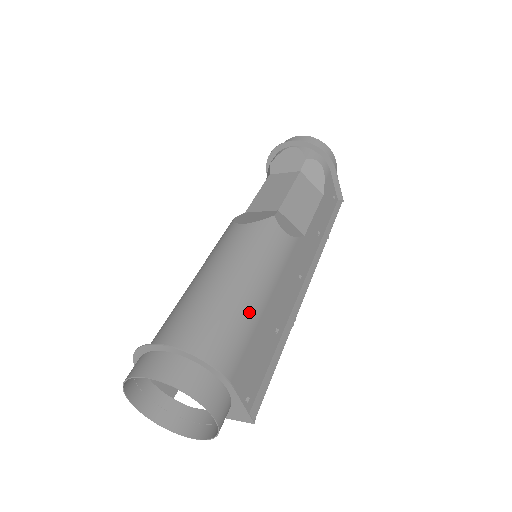
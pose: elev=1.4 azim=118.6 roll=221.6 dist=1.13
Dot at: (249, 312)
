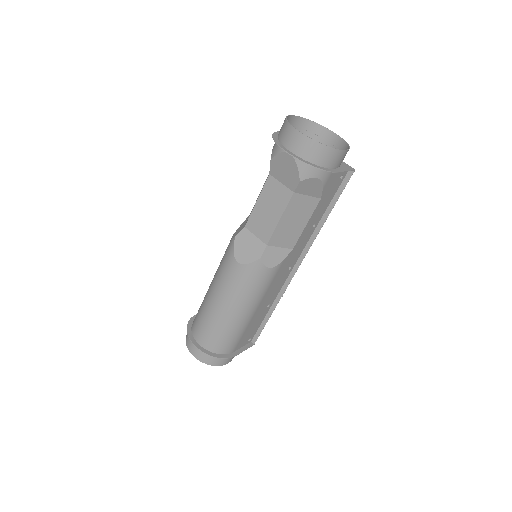
Dot at: (242, 324)
